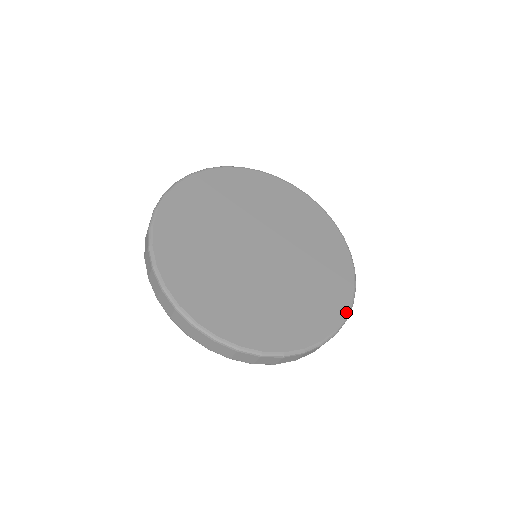
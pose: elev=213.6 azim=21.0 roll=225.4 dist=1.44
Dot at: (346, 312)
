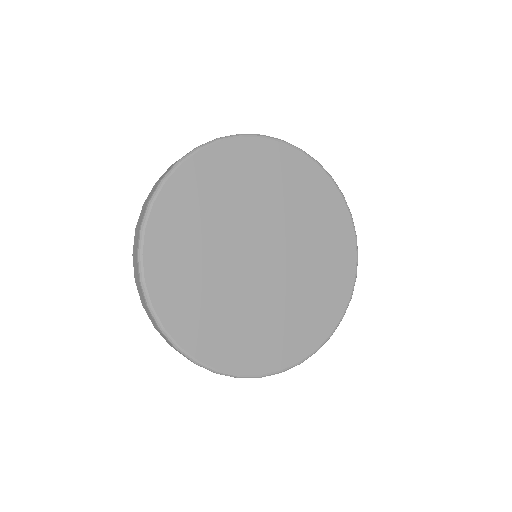
Dot at: (348, 212)
